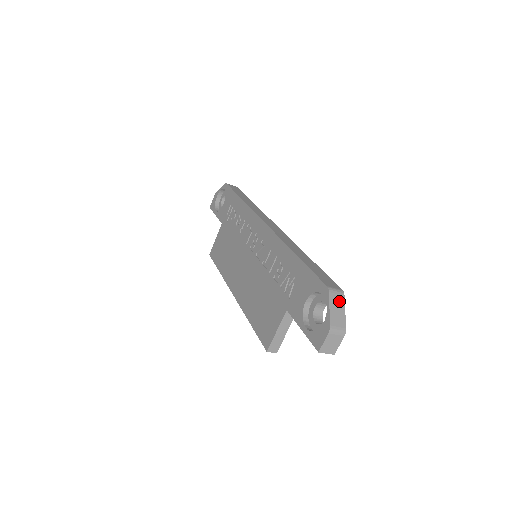
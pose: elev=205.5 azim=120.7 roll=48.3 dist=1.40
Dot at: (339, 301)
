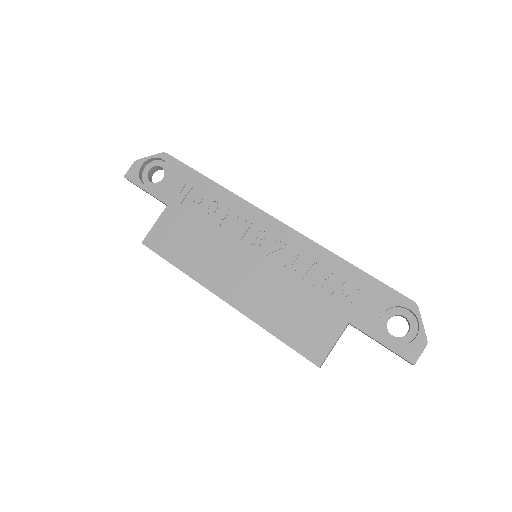
Dot at: occluded
